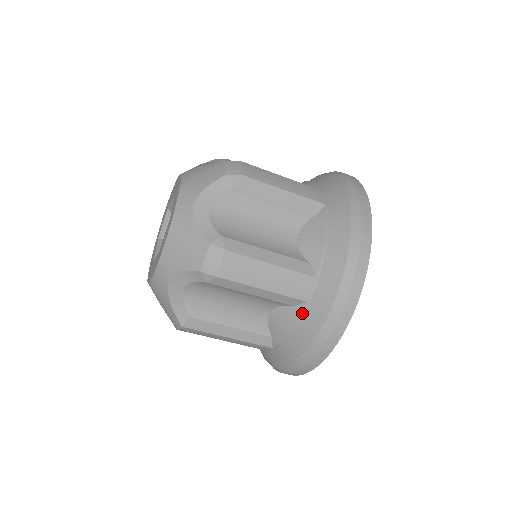
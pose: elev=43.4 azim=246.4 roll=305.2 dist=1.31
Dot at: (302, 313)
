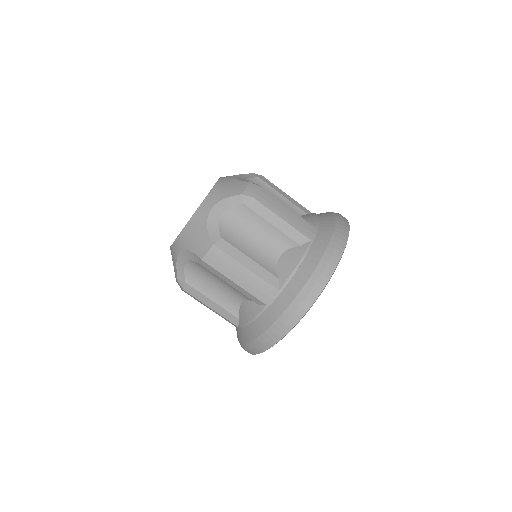
Dot at: (307, 248)
